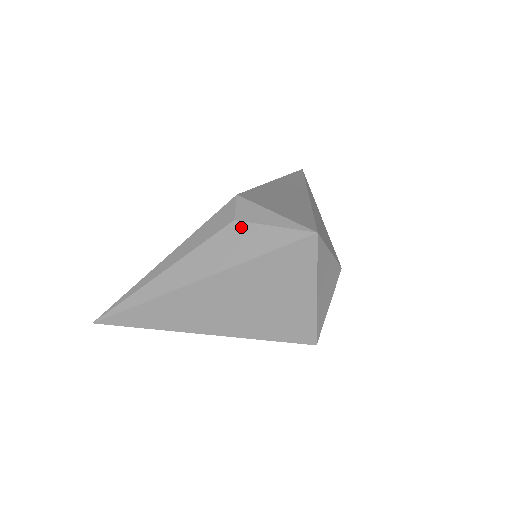
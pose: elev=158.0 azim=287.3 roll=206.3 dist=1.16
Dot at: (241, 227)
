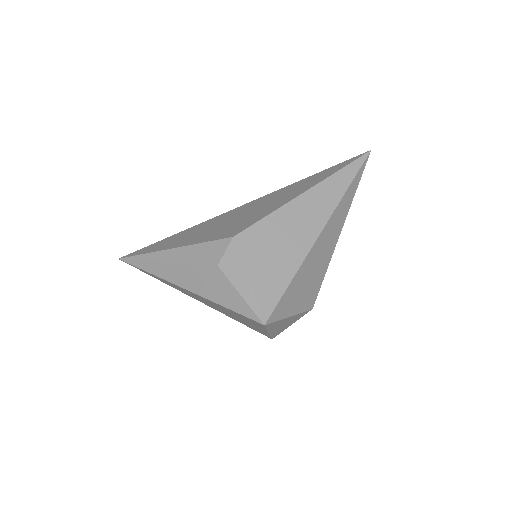
Dot at: (220, 275)
